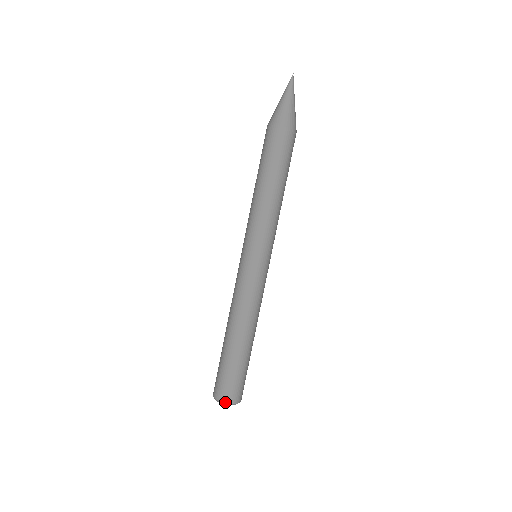
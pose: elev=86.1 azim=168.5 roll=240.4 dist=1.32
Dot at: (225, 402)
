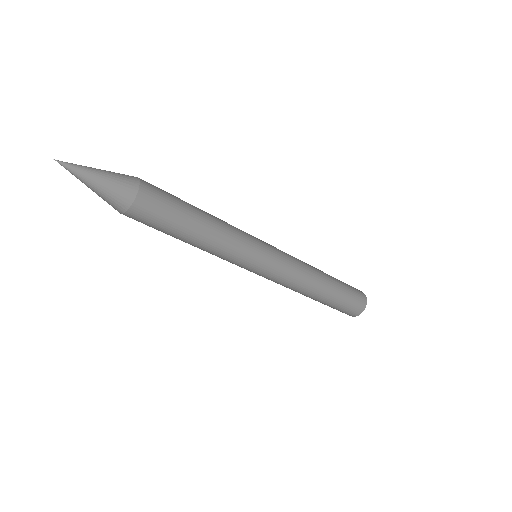
Dot at: occluded
